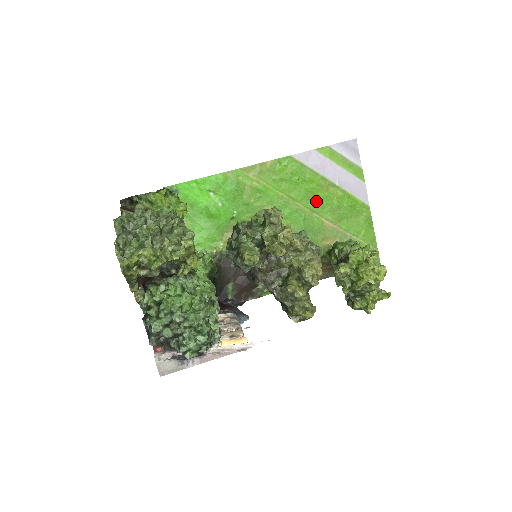
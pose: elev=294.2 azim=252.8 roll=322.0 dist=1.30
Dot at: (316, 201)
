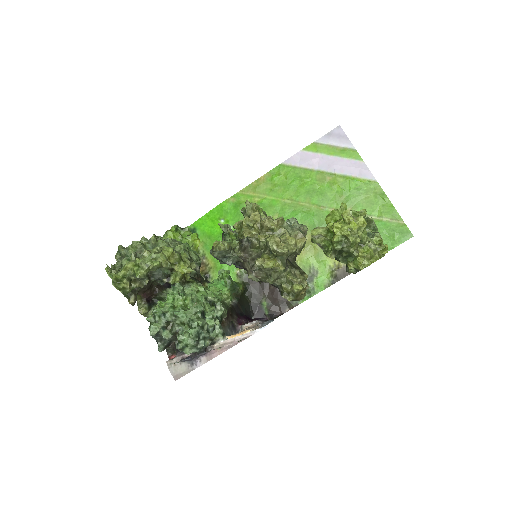
Dot at: (319, 195)
